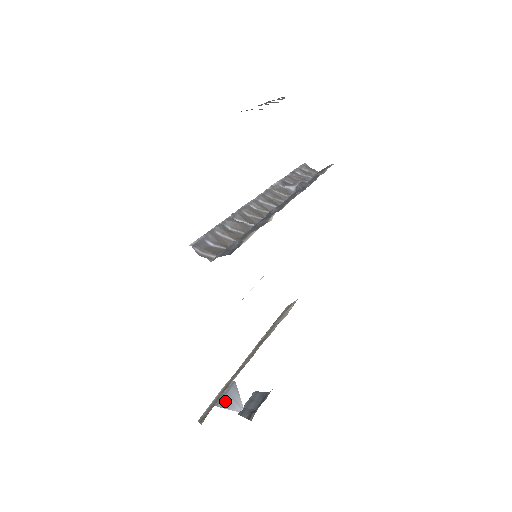
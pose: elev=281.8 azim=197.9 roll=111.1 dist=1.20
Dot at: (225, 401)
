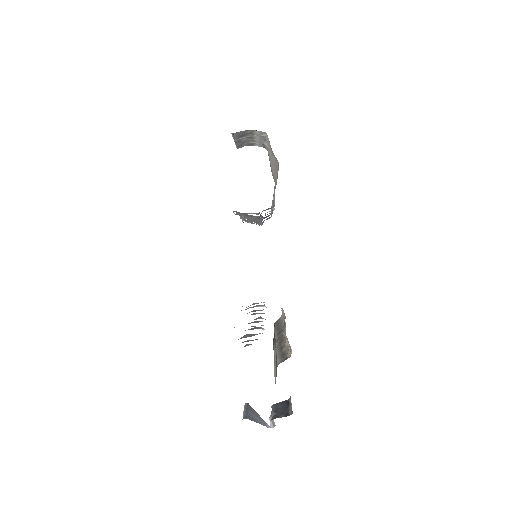
Dot at: (250, 416)
